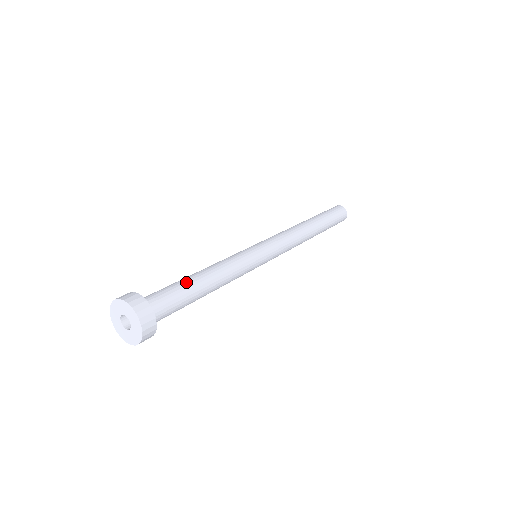
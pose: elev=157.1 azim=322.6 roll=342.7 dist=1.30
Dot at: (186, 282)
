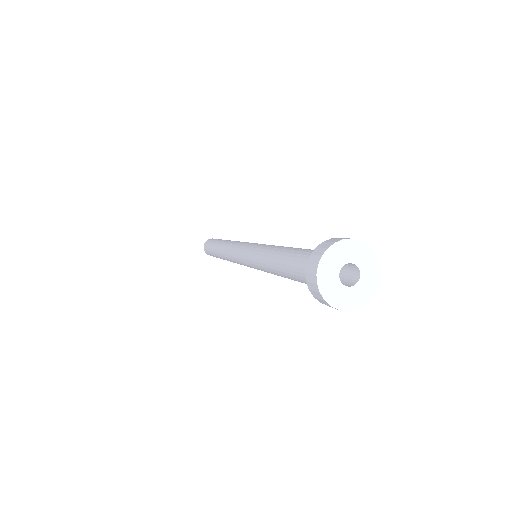
Dot at: occluded
